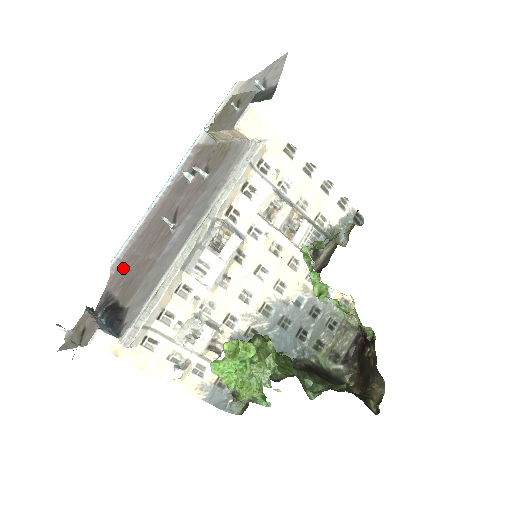
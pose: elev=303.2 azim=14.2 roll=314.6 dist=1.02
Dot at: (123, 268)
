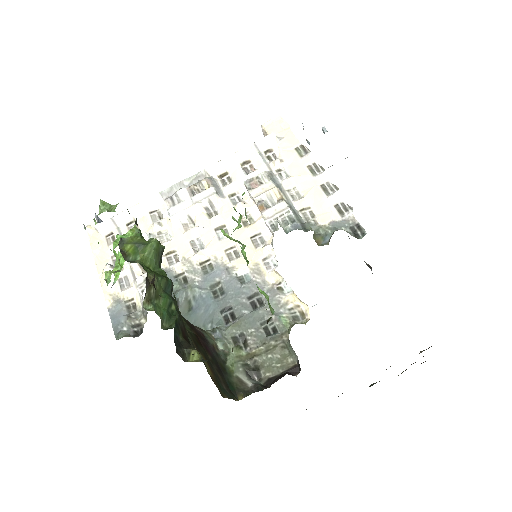
Dot at: occluded
